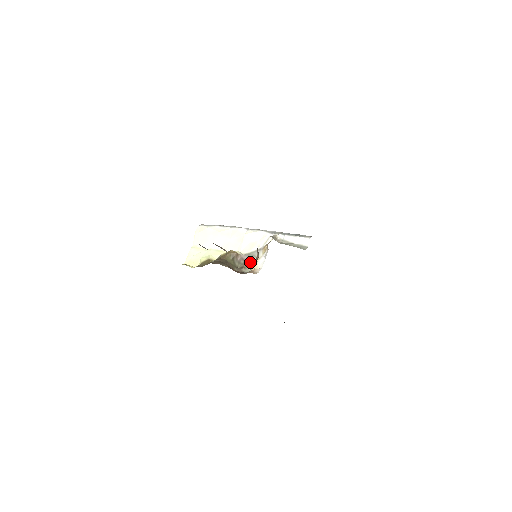
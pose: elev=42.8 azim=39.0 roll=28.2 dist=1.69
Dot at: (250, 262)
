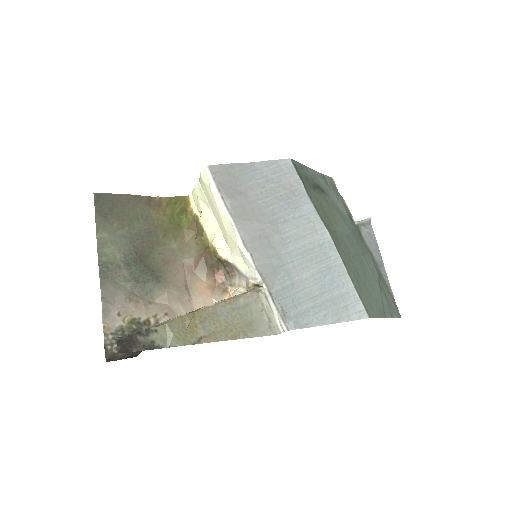
Dot at: (235, 277)
